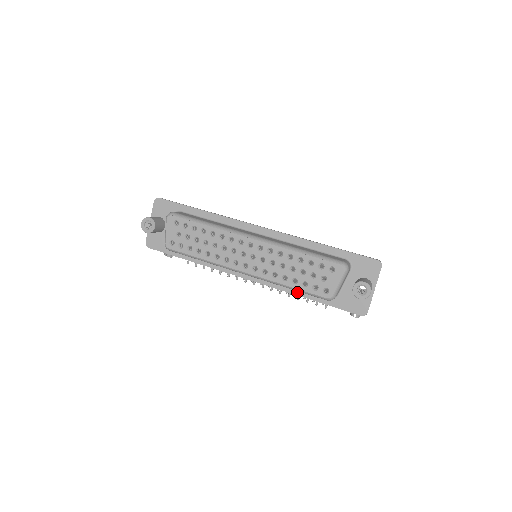
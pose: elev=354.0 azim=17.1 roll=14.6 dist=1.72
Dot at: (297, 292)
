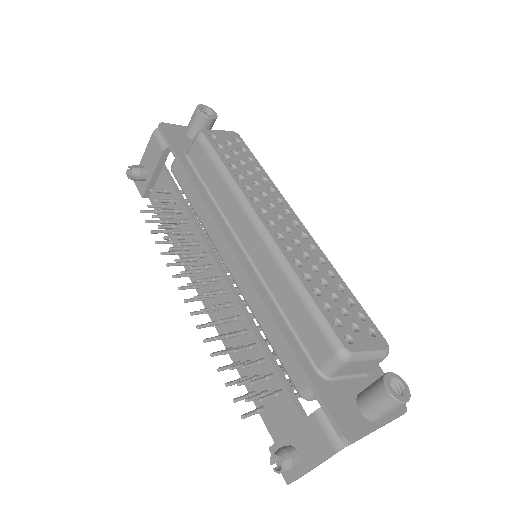
Dot at: (280, 320)
